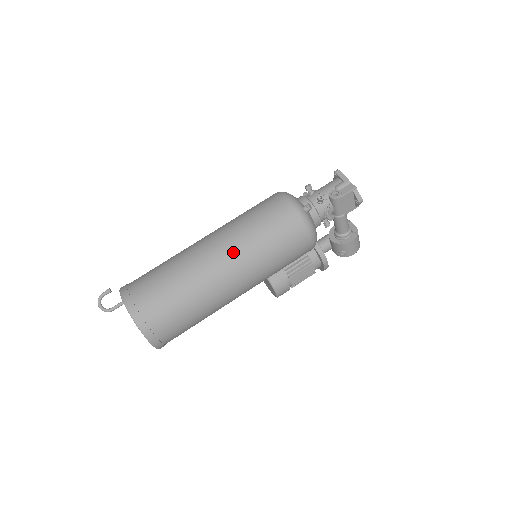
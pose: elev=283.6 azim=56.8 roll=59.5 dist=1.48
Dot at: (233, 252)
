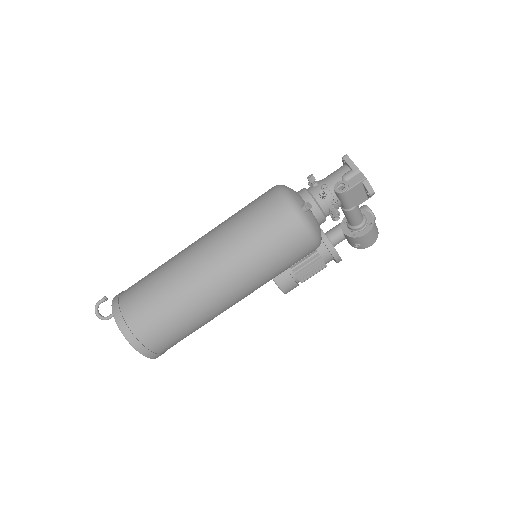
Dot at: (223, 262)
